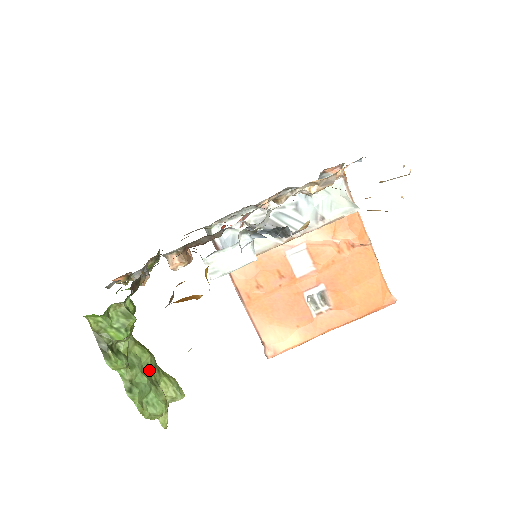
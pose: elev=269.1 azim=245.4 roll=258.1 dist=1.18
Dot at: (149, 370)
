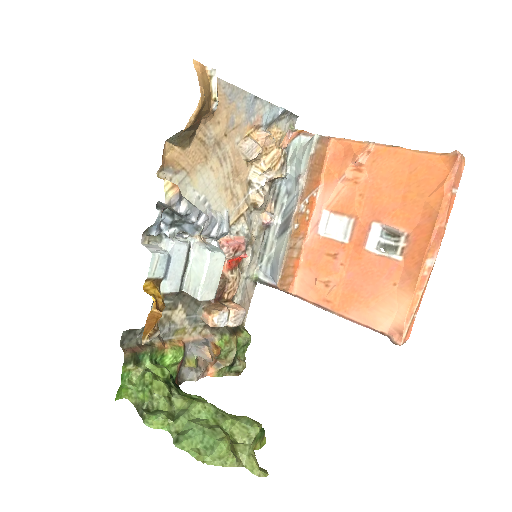
Dot at: (205, 418)
